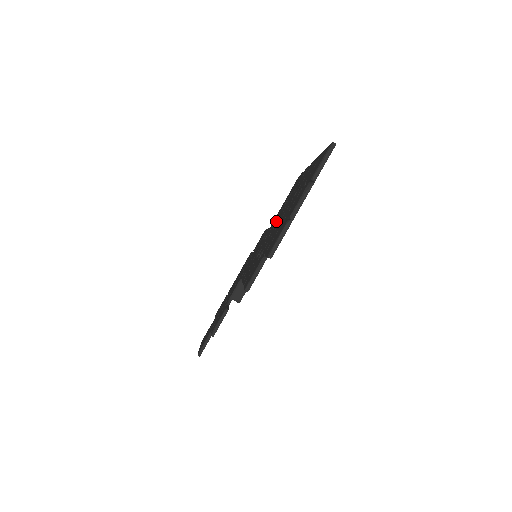
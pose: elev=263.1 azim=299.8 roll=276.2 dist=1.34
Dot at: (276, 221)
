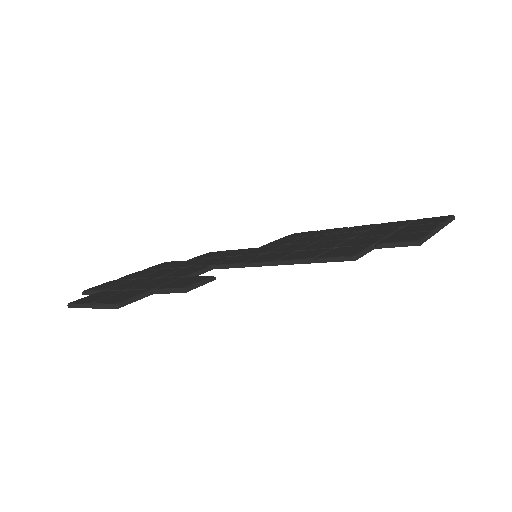
Dot at: (306, 241)
